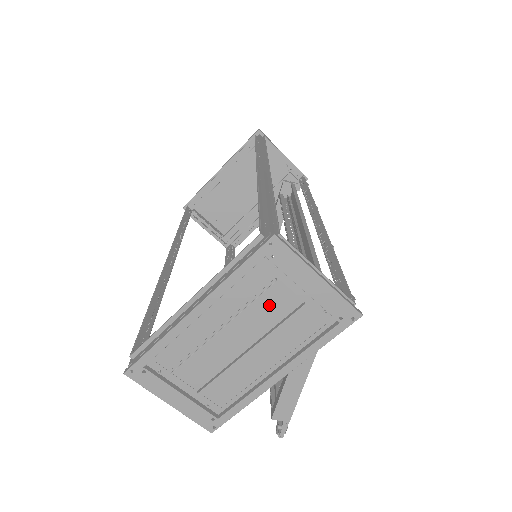
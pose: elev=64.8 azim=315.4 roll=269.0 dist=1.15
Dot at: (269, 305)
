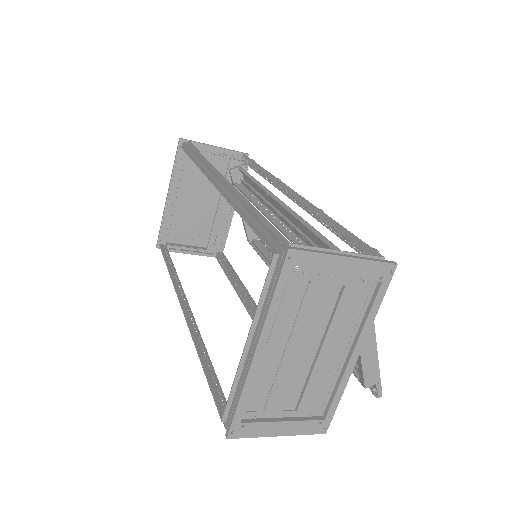
Dot at: (315, 306)
